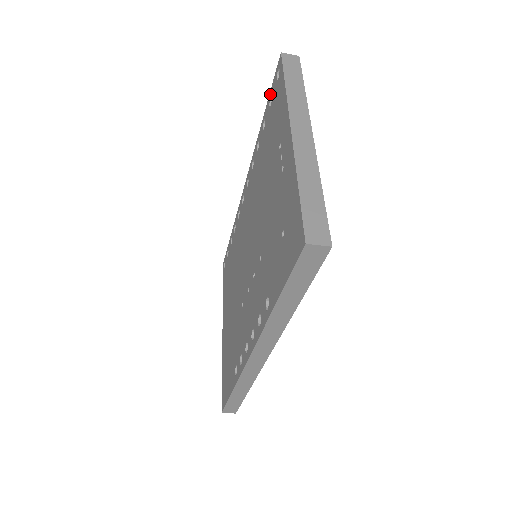
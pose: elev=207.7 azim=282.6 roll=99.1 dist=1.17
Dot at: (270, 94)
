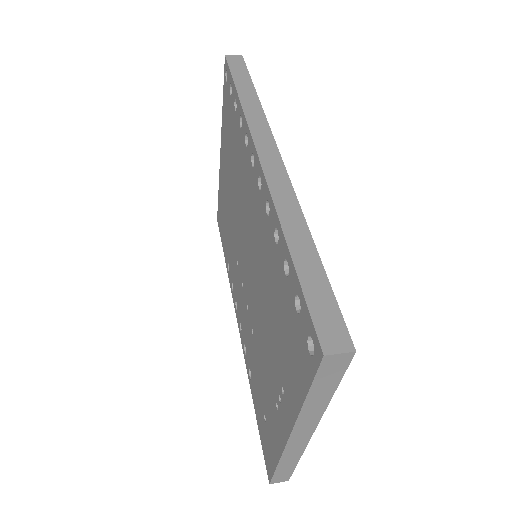
Dot at: (300, 296)
